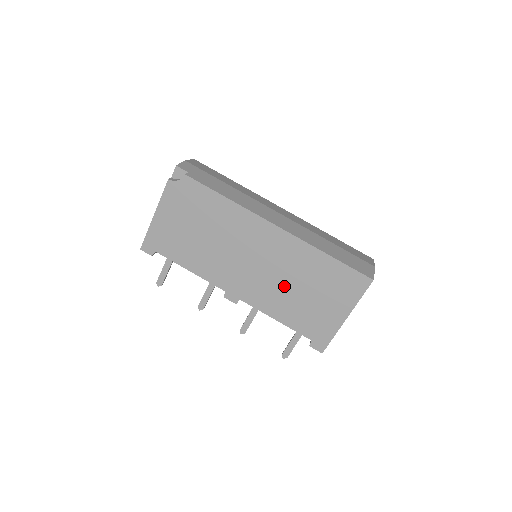
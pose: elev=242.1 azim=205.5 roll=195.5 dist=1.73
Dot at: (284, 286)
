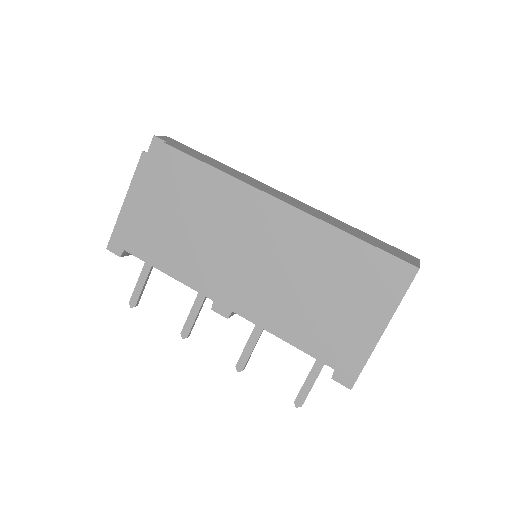
Dot at: (292, 287)
